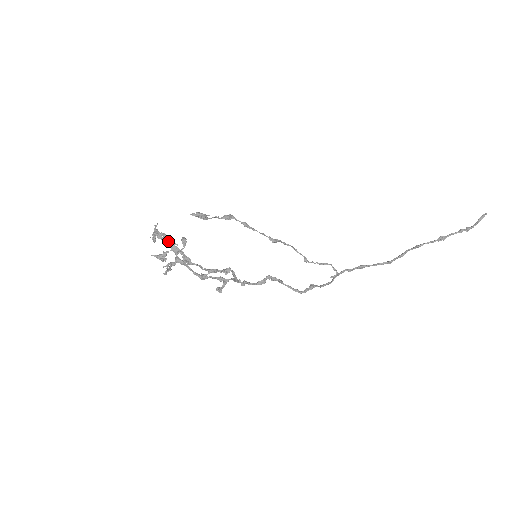
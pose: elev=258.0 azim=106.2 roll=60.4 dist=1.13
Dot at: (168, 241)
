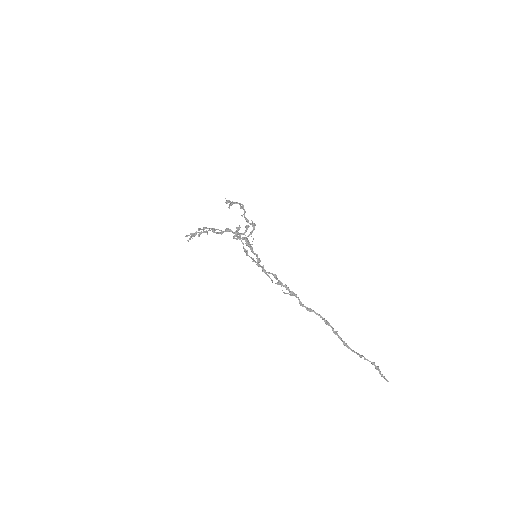
Dot at: occluded
